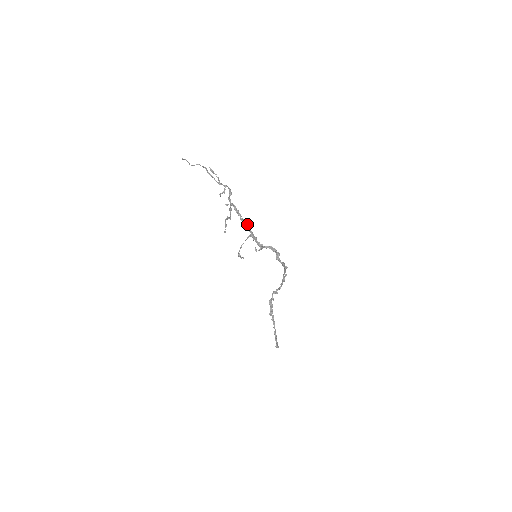
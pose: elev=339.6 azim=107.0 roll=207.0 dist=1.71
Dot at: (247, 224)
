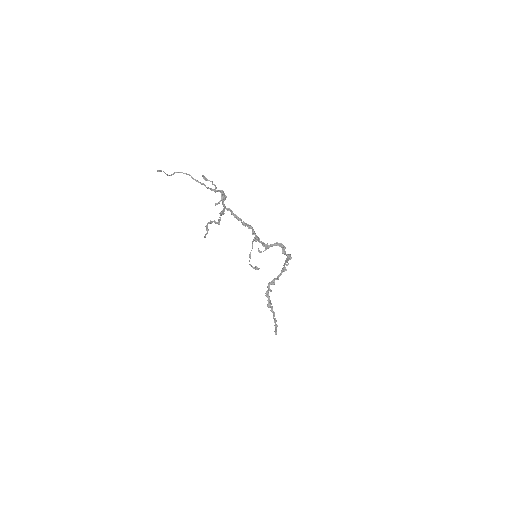
Dot at: (251, 227)
